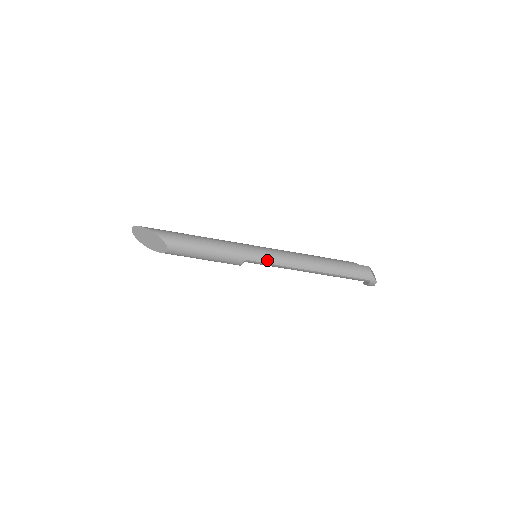
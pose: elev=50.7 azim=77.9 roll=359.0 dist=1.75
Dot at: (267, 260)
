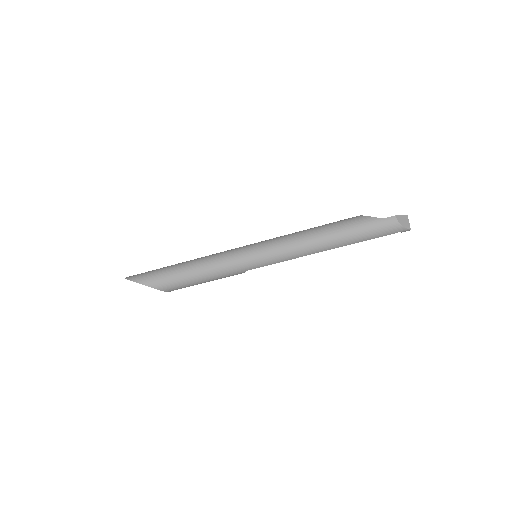
Dot at: (268, 263)
